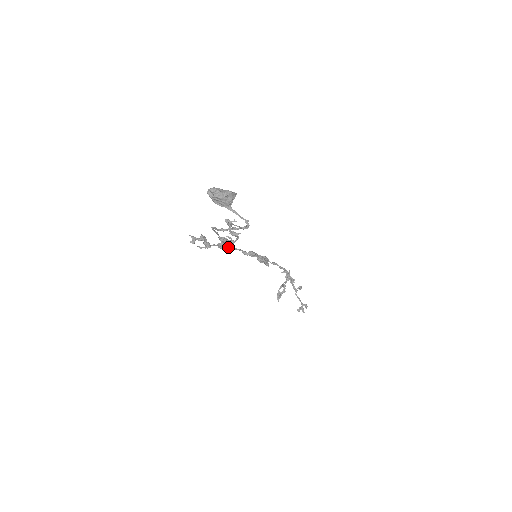
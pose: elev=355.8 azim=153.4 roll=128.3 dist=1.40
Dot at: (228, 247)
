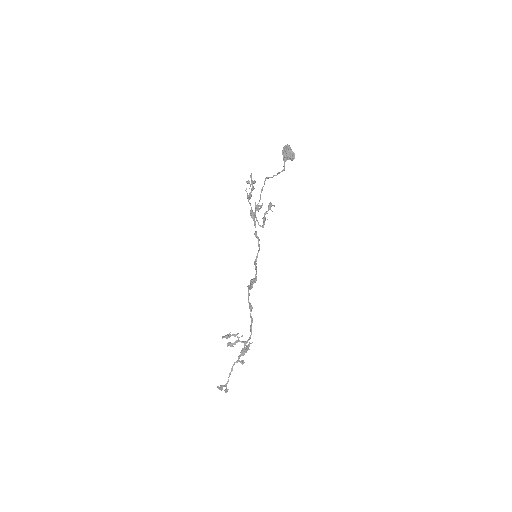
Dot at: (254, 217)
